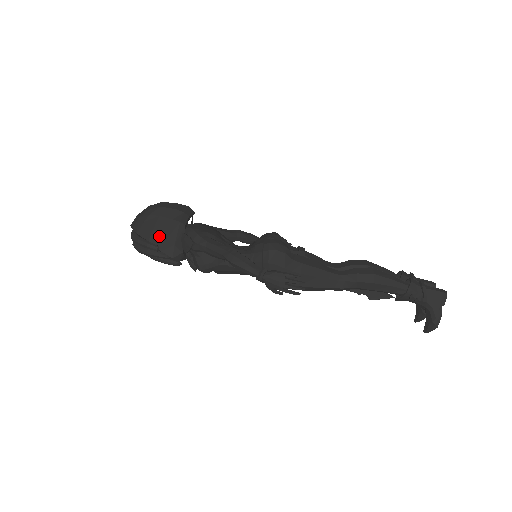
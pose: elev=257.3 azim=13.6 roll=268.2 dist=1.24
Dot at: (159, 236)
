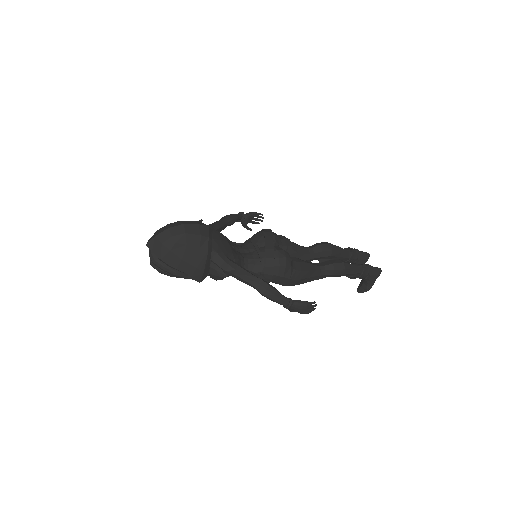
Dot at: (188, 265)
